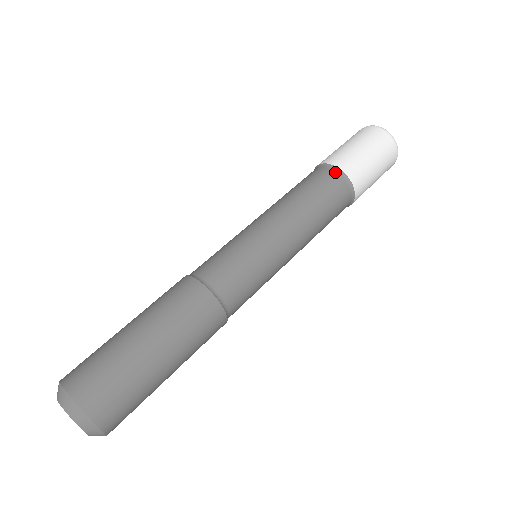
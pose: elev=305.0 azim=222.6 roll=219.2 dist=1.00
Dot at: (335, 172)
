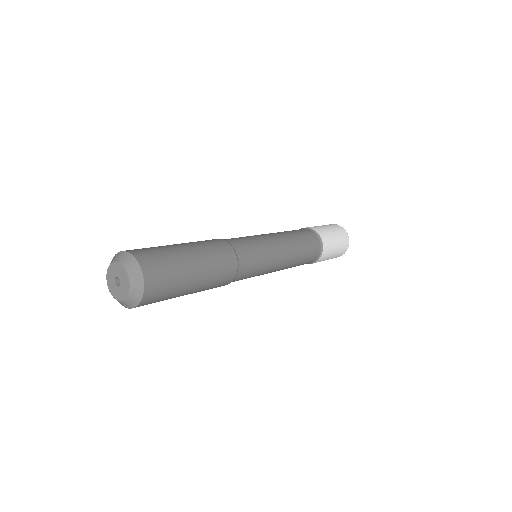
Dot at: occluded
